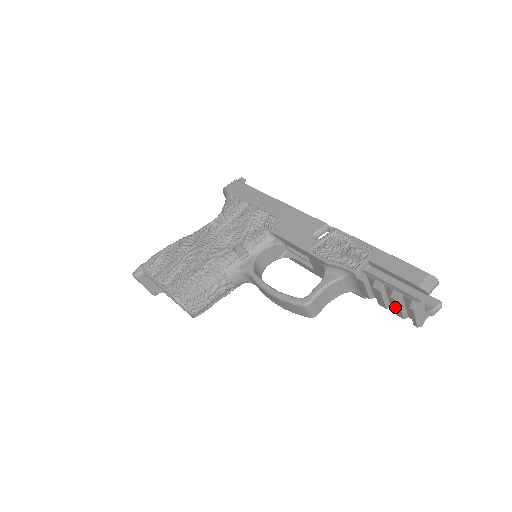
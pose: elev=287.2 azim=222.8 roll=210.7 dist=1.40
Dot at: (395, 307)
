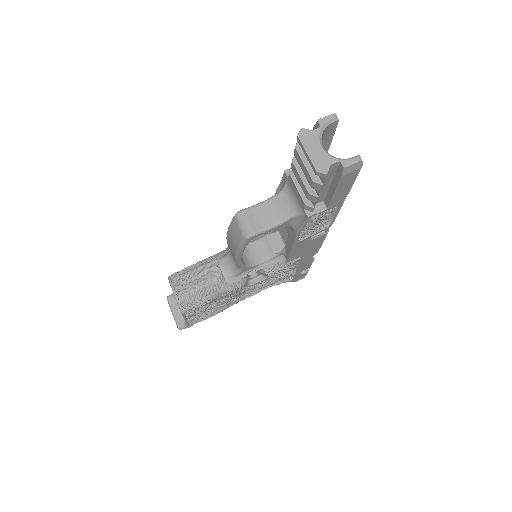
Dot at: (302, 168)
